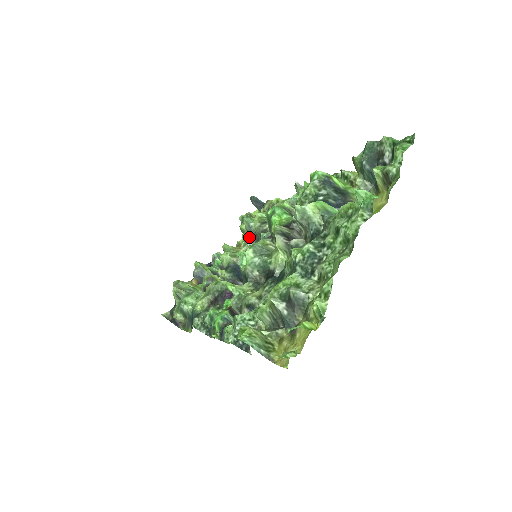
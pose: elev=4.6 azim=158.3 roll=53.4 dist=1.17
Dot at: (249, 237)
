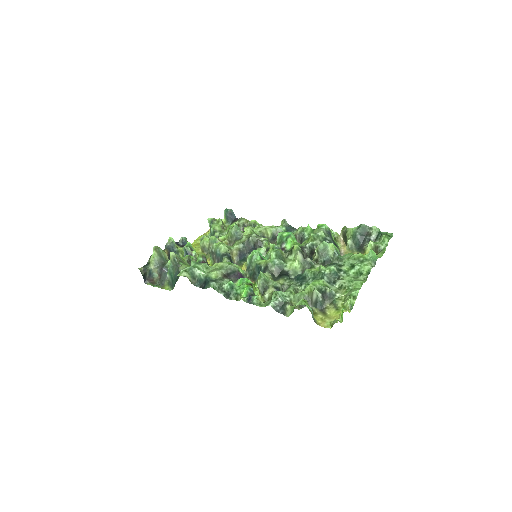
Dot at: (230, 238)
